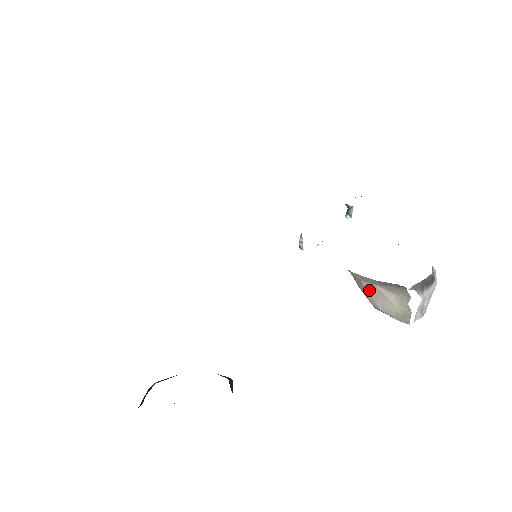
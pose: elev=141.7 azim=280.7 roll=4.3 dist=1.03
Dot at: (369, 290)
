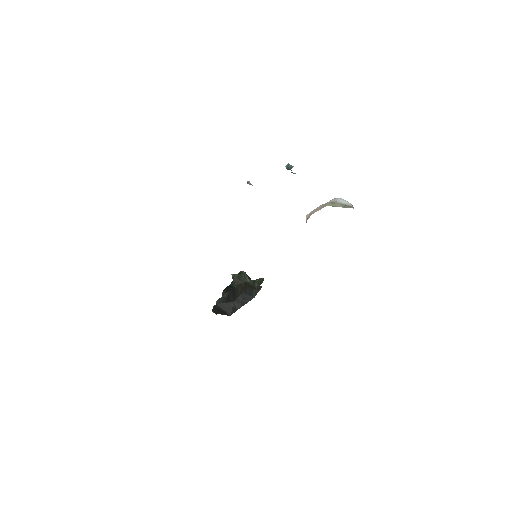
Dot at: occluded
